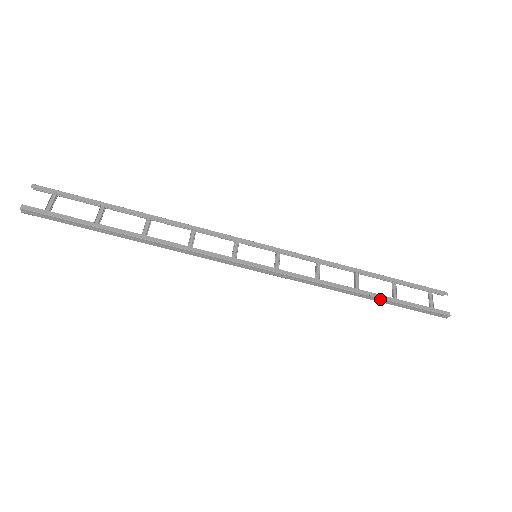
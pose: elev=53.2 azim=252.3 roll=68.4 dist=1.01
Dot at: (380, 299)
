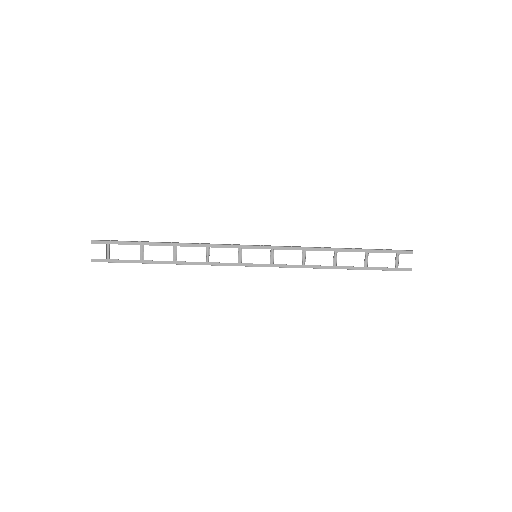
Dot at: (353, 269)
